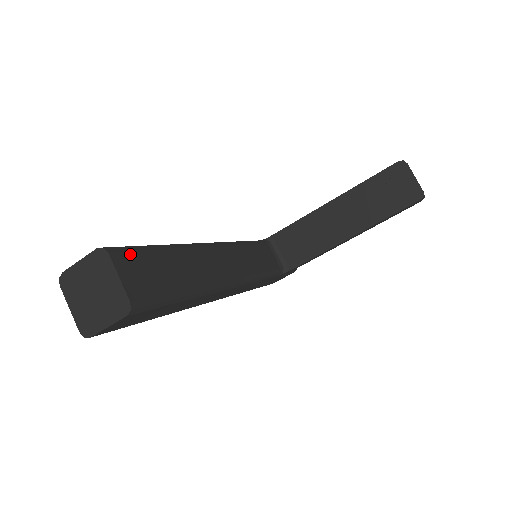
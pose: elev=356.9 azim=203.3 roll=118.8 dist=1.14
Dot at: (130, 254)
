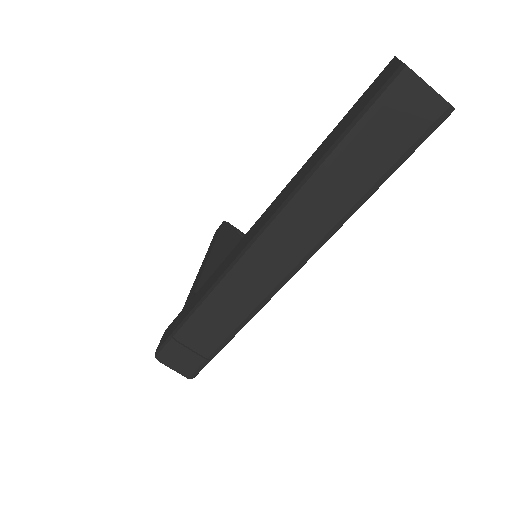
Dot at: occluded
